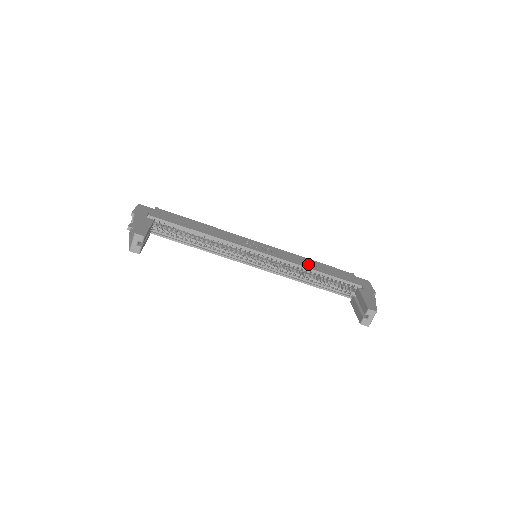
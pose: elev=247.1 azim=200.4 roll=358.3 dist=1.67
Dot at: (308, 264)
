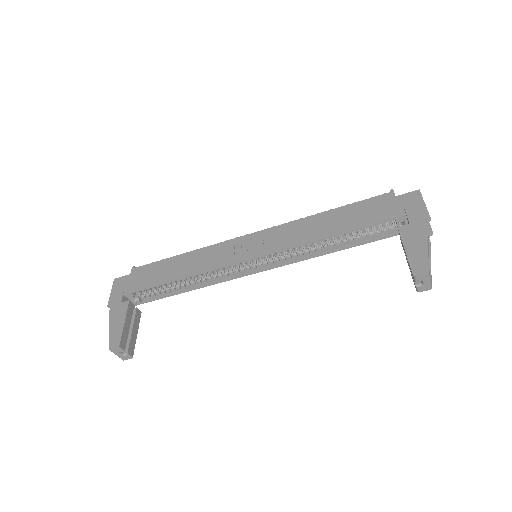
Dot at: (319, 229)
